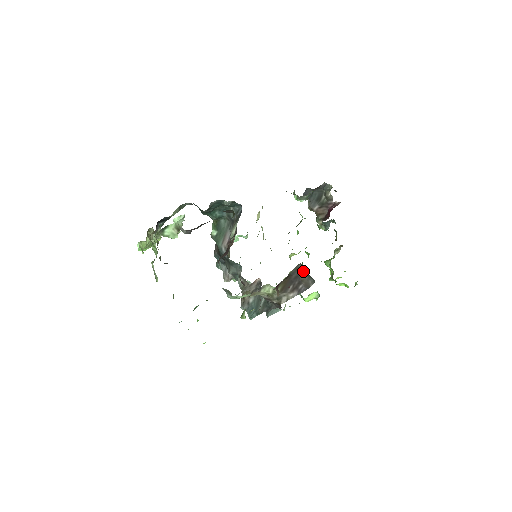
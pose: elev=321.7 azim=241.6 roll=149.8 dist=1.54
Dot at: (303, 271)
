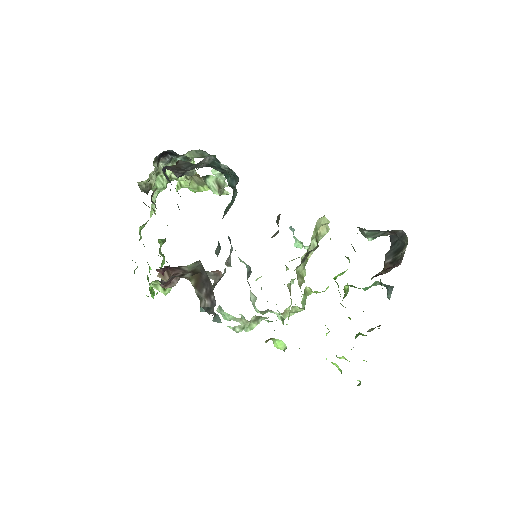
Dot at: occluded
